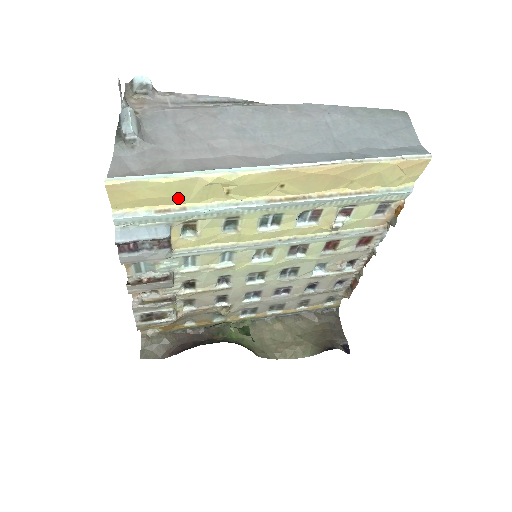
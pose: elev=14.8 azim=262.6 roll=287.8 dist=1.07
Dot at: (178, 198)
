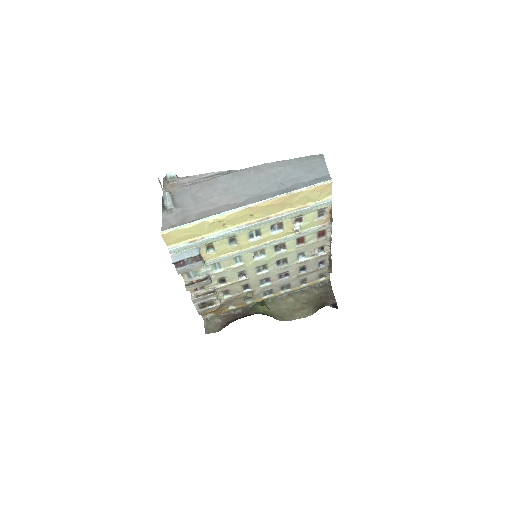
Dot at: (198, 233)
